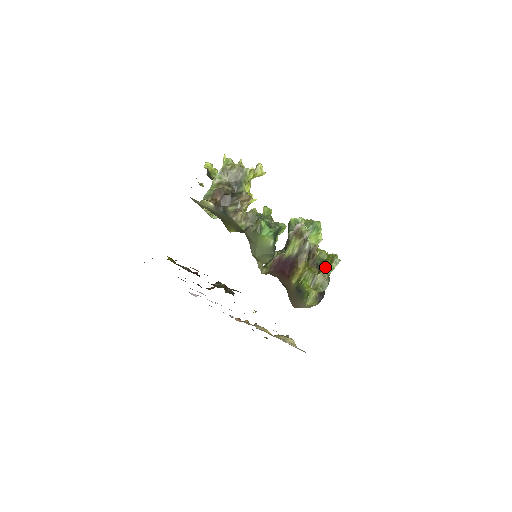
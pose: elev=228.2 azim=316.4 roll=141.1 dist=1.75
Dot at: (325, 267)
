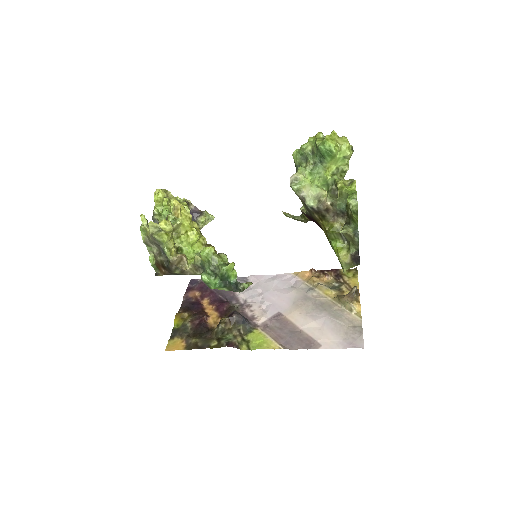
Dot at: (350, 216)
